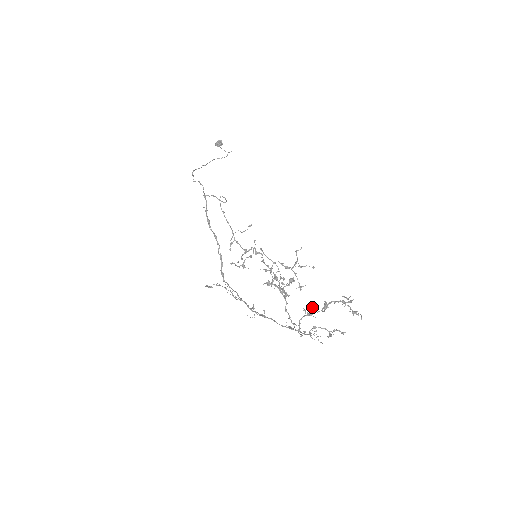
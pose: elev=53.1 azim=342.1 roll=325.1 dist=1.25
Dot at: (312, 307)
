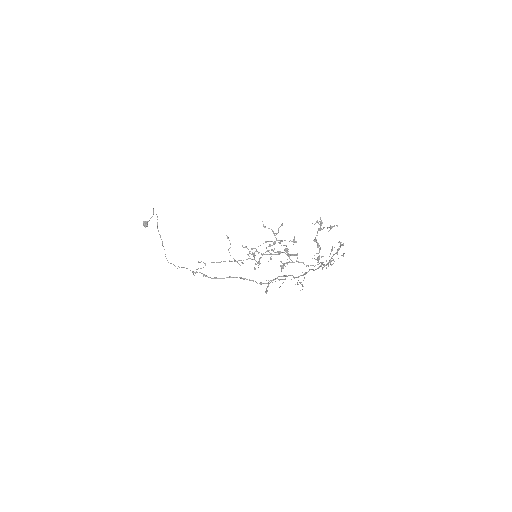
Dot at: (314, 255)
